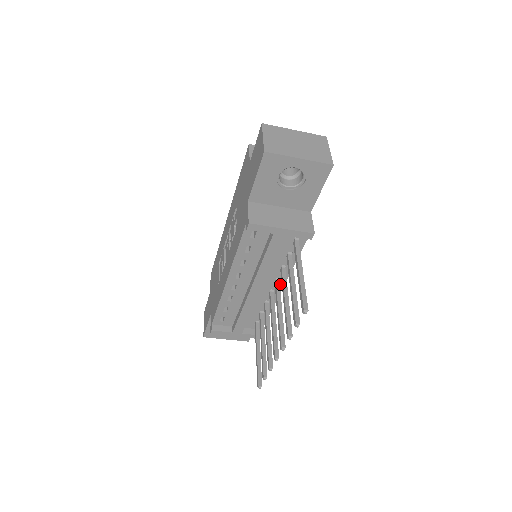
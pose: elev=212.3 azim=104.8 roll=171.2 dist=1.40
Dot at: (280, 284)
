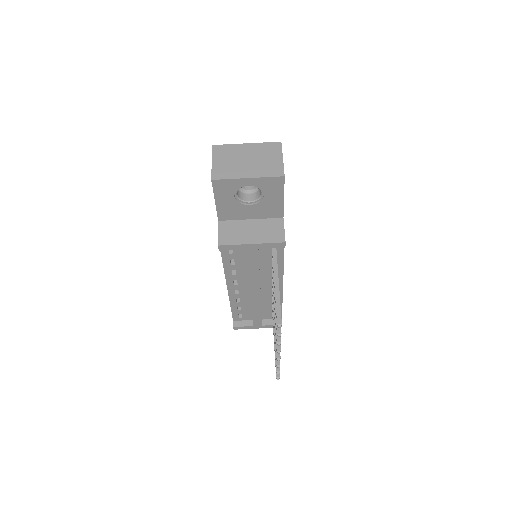
Dot at: (279, 283)
